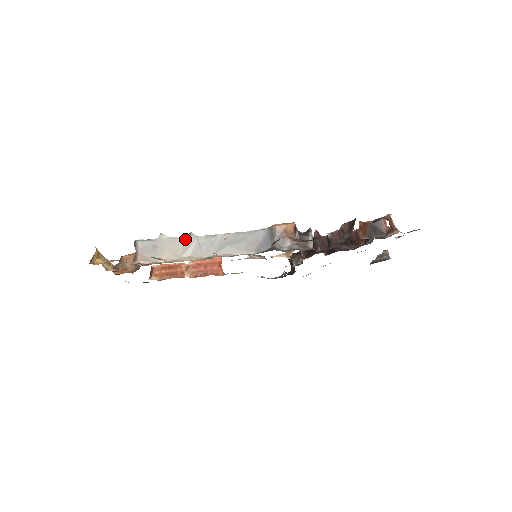
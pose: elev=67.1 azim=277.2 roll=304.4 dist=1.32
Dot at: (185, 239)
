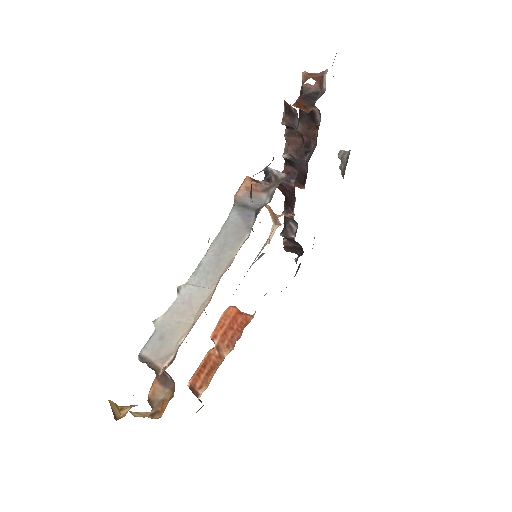
Dot at: (179, 298)
